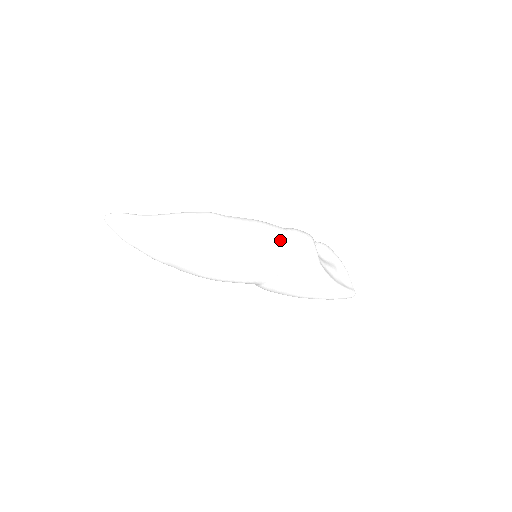
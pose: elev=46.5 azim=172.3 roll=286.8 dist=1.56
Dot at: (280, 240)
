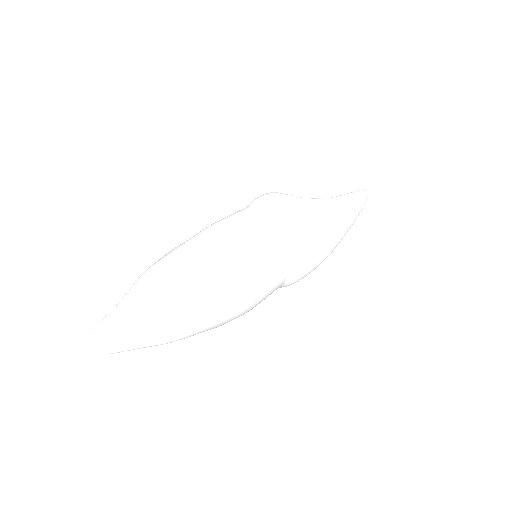
Dot at: (244, 213)
